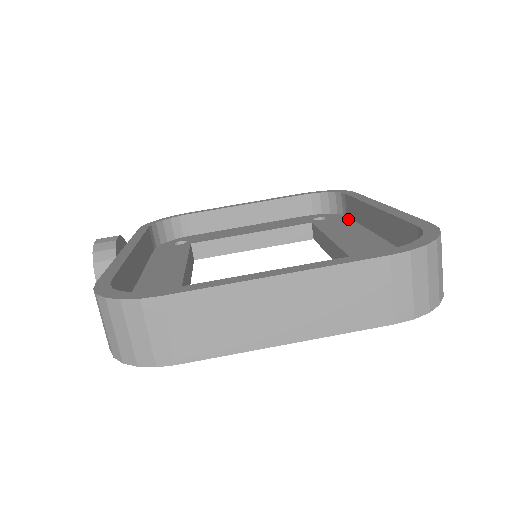
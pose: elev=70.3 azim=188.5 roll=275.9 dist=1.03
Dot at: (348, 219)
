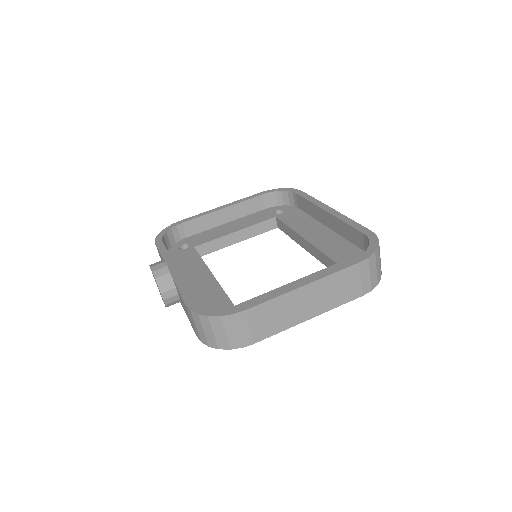
Dot at: (301, 212)
